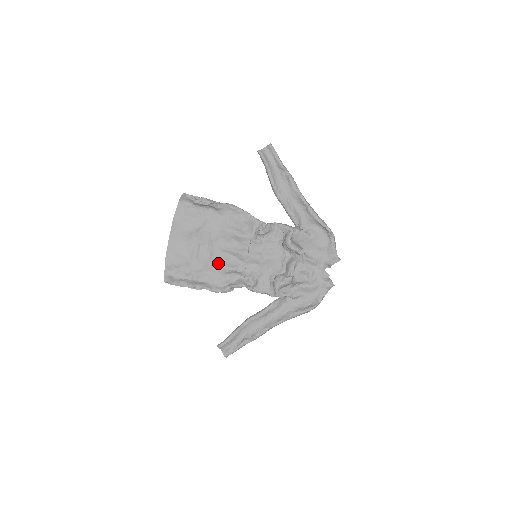
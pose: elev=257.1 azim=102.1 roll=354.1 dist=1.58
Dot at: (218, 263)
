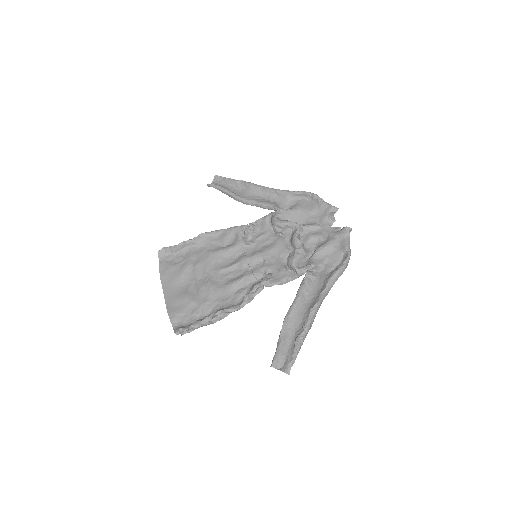
Dot at: (223, 285)
